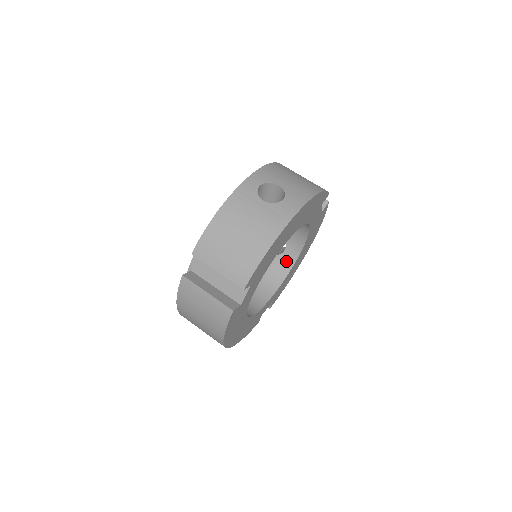
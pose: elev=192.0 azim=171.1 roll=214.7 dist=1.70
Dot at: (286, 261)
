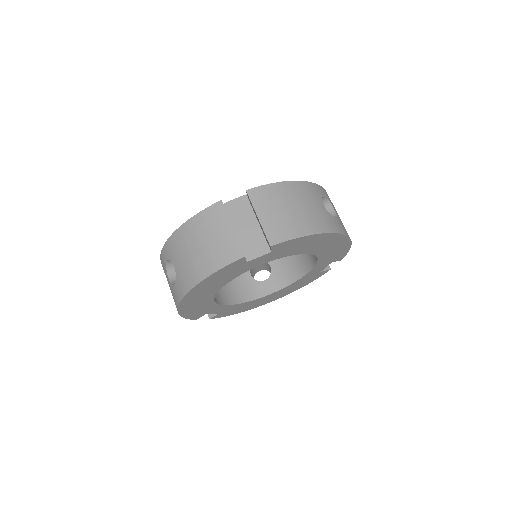
Dot at: (259, 289)
